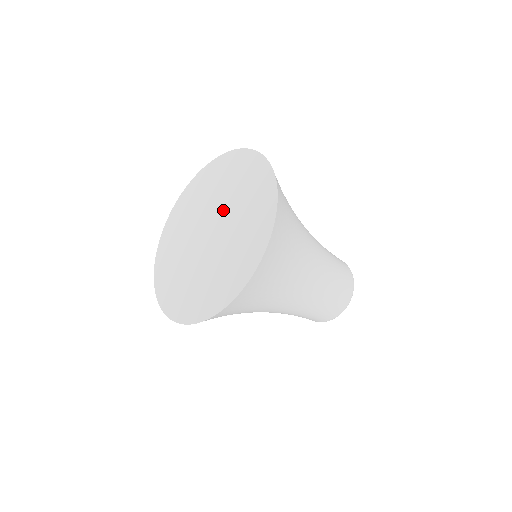
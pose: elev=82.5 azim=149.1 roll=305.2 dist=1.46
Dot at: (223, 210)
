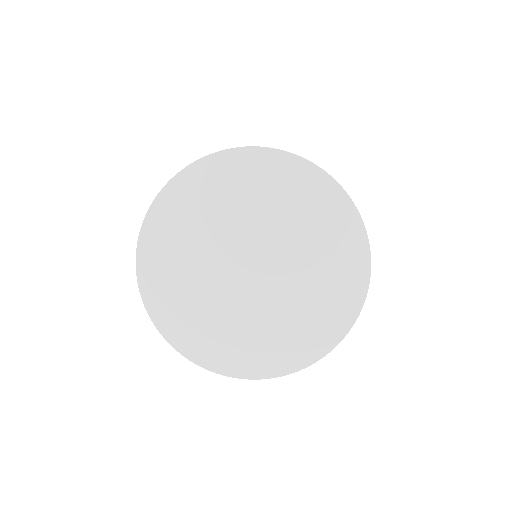
Dot at: (255, 232)
